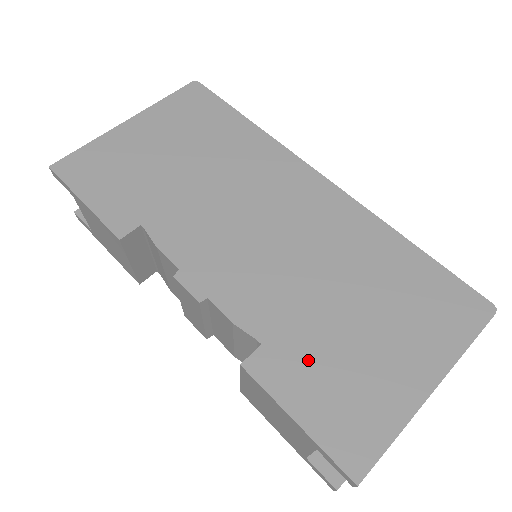
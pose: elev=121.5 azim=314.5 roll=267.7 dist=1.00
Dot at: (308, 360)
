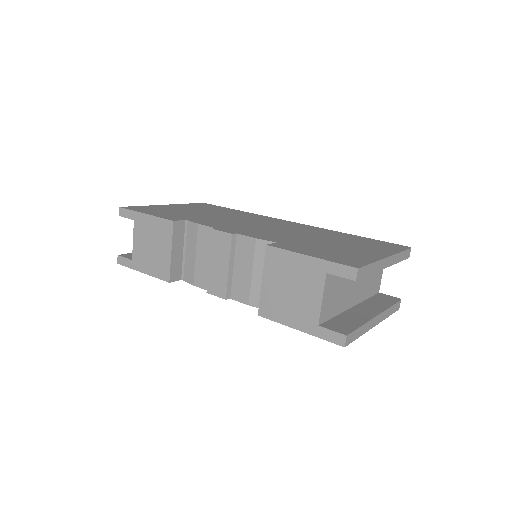
Dot at: (308, 247)
